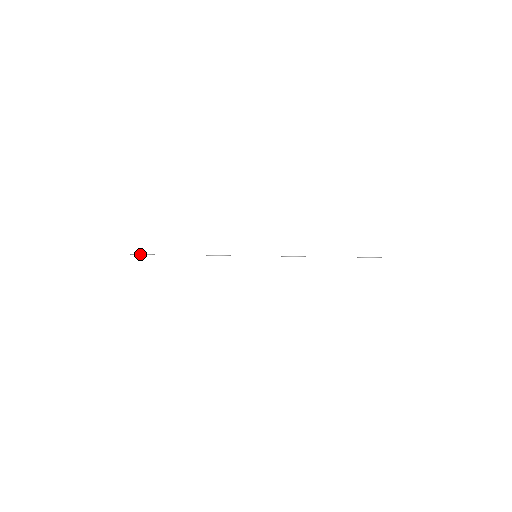
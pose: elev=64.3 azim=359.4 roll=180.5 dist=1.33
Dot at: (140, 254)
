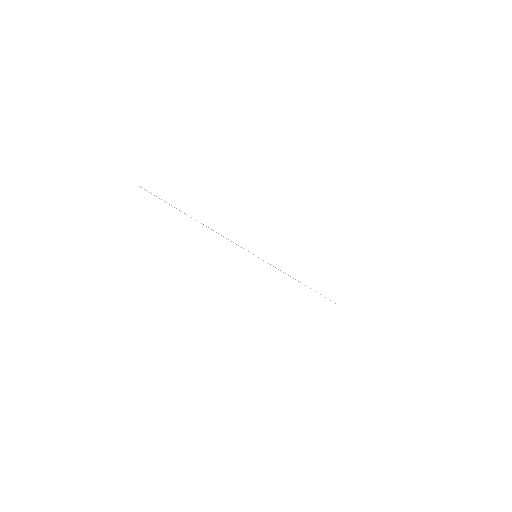
Dot at: occluded
